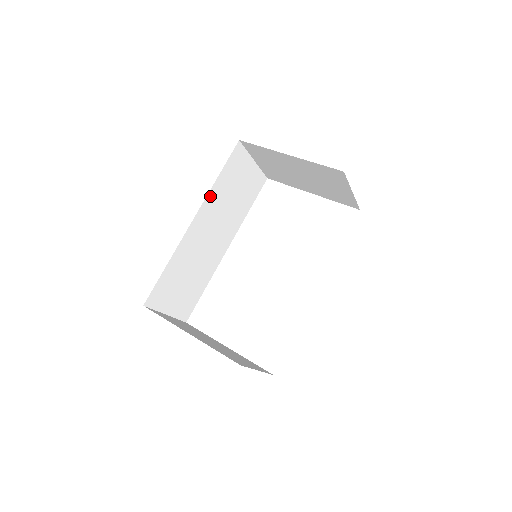
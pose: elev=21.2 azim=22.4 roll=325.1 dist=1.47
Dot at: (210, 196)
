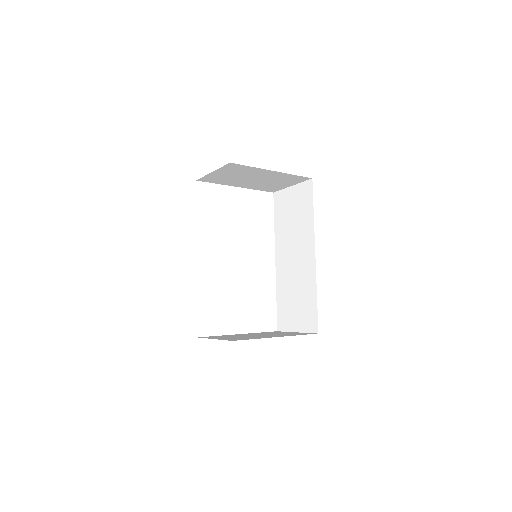
Dot at: occluded
